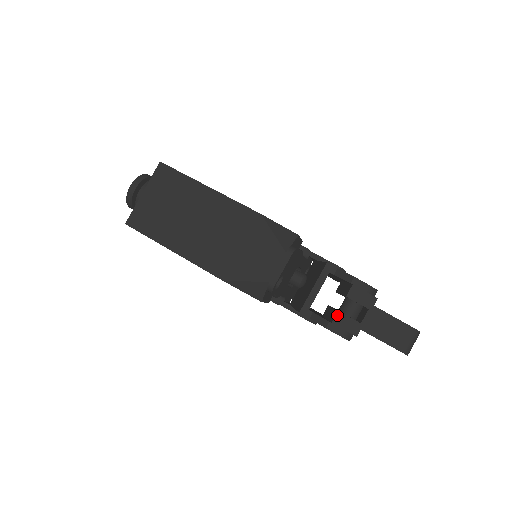
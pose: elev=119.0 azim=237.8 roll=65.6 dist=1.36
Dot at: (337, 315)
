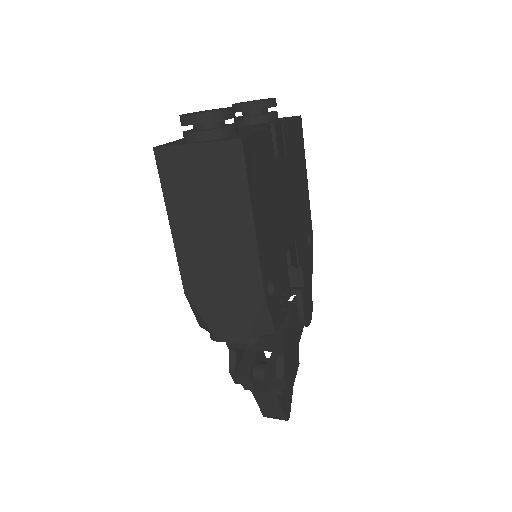
Dot at: (245, 375)
